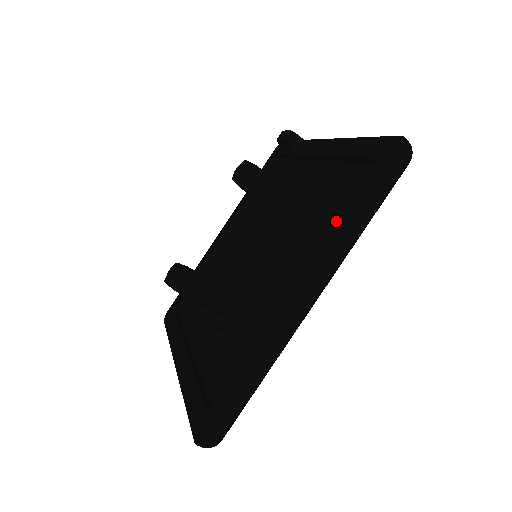
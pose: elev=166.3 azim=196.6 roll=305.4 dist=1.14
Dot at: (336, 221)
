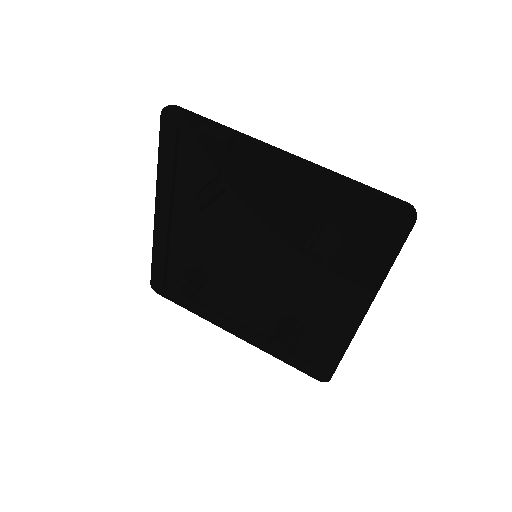
Dot at: (357, 255)
